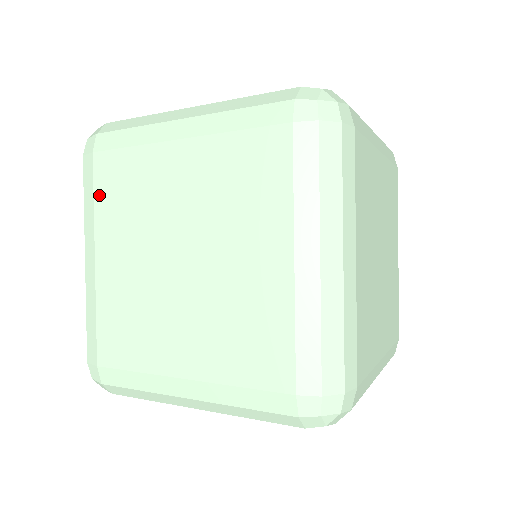
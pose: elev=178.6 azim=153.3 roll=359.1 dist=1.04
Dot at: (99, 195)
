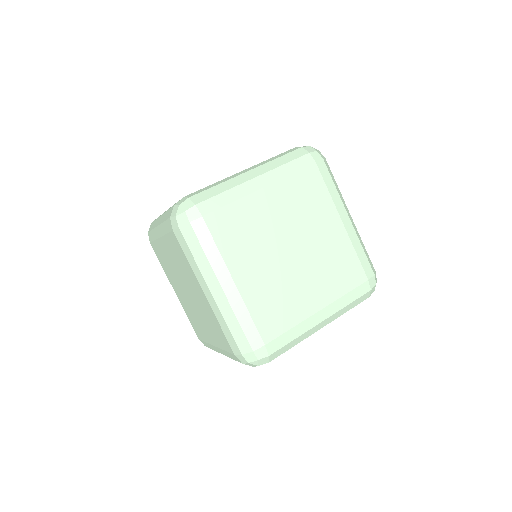
Dot at: (161, 263)
